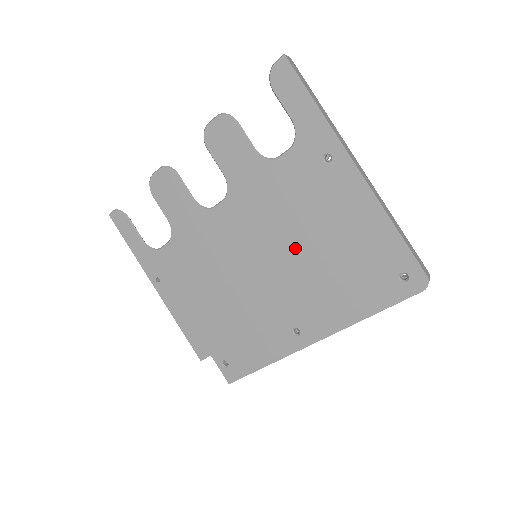
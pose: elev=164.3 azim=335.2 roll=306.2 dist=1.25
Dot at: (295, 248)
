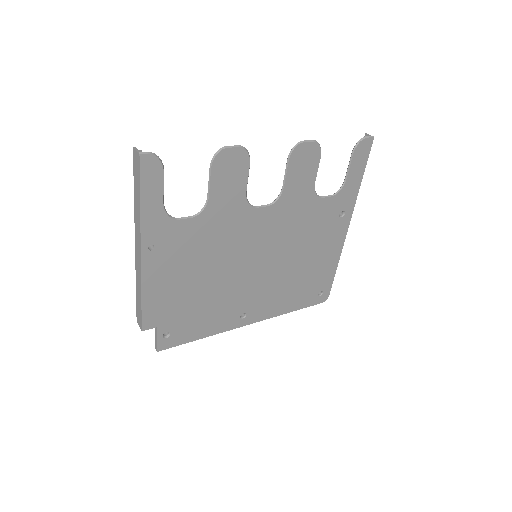
Dot at: (286, 260)
